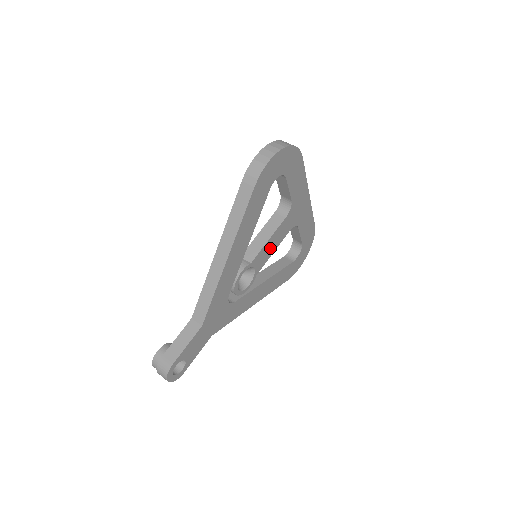
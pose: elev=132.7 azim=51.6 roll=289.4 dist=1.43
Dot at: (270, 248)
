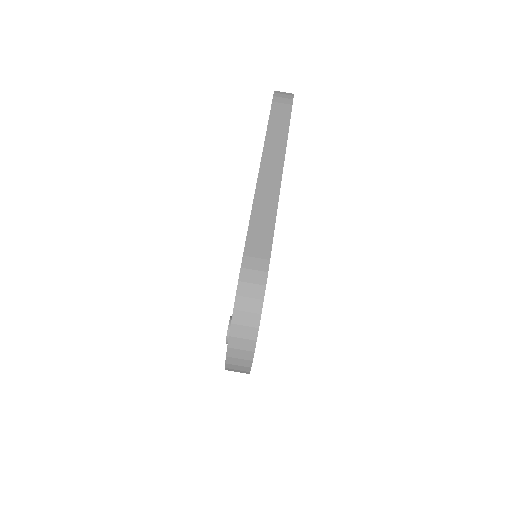
Dot at: occluded
